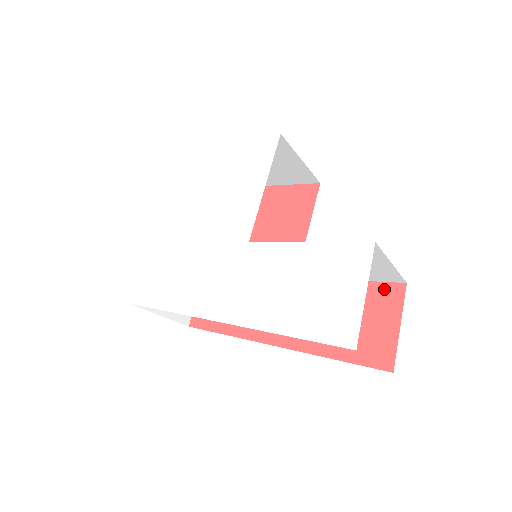
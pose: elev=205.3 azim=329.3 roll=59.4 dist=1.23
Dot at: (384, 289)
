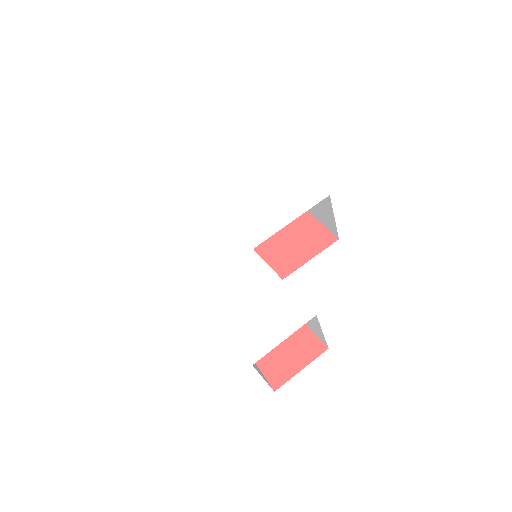
Dot at: (313, 340)
